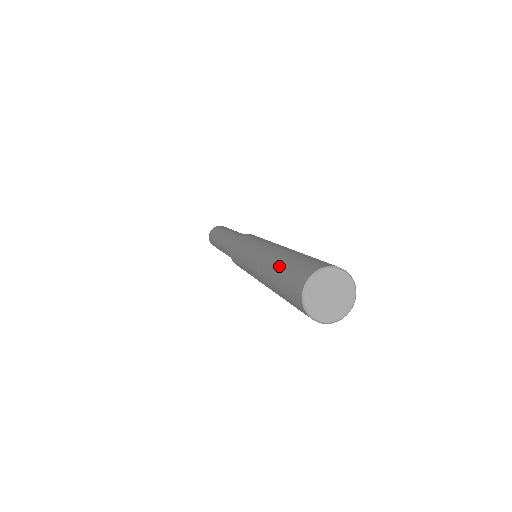
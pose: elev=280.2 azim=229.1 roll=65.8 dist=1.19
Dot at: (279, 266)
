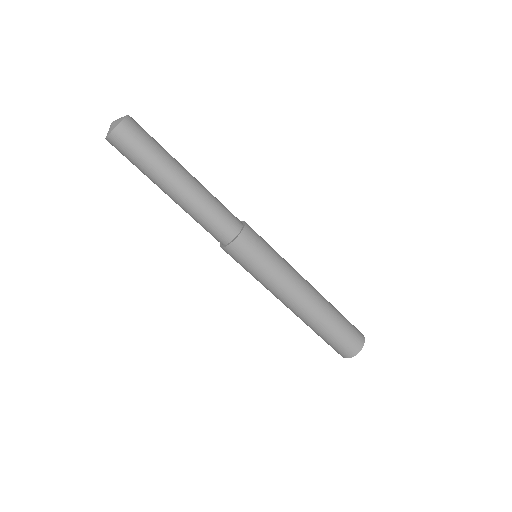
Dot at: (321, 333)
